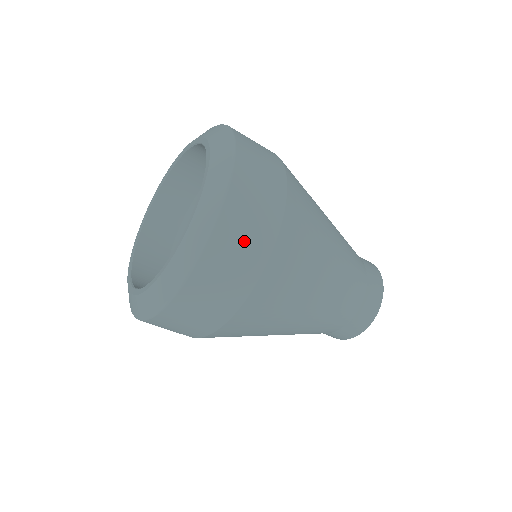
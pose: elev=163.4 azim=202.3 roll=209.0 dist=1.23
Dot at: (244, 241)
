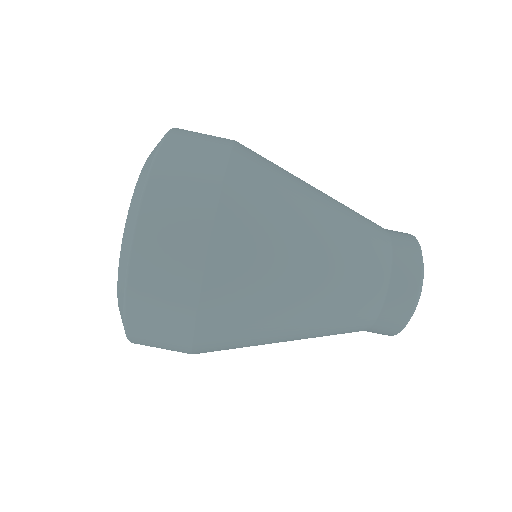
Dot at: (174, 231)
